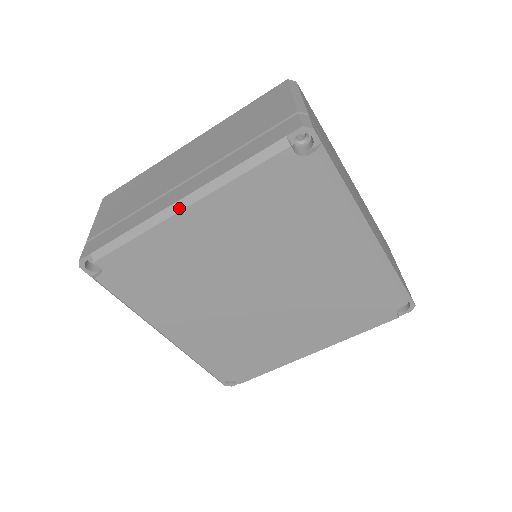
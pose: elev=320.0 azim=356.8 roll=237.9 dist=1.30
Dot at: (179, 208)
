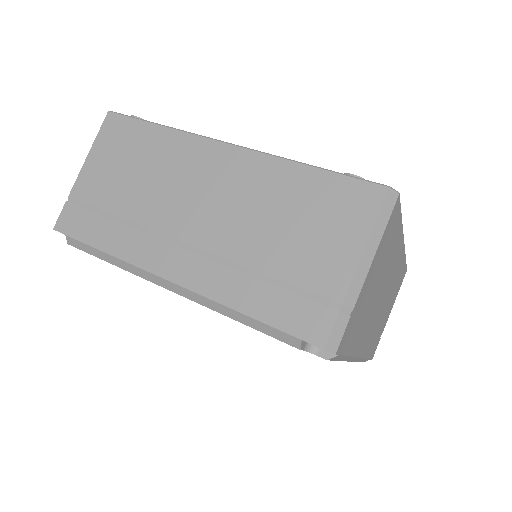
Dot at: (164, 285)
